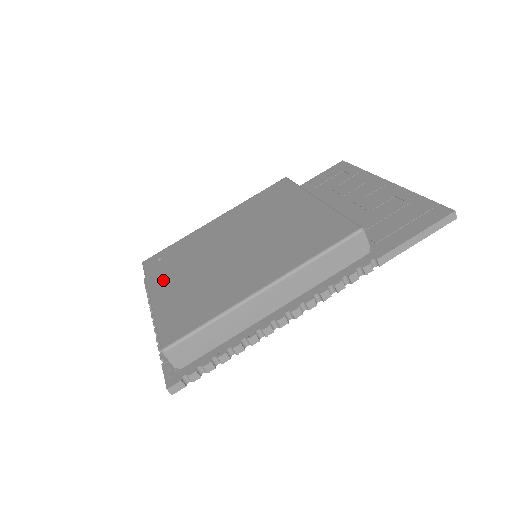
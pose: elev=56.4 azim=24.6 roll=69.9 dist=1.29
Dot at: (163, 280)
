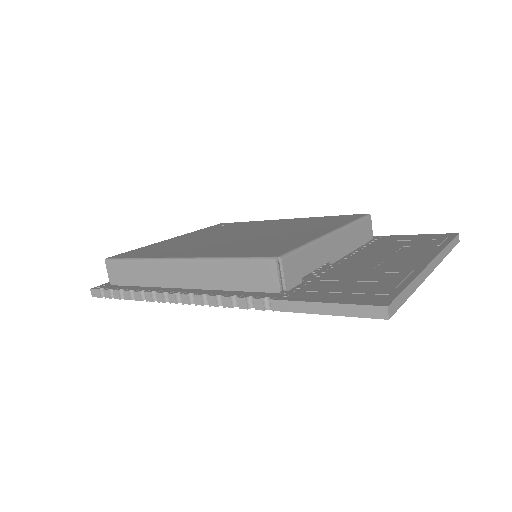
Dot at: (194, 234)
